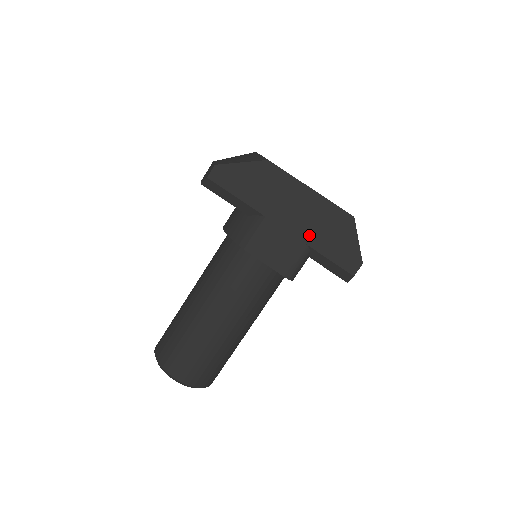
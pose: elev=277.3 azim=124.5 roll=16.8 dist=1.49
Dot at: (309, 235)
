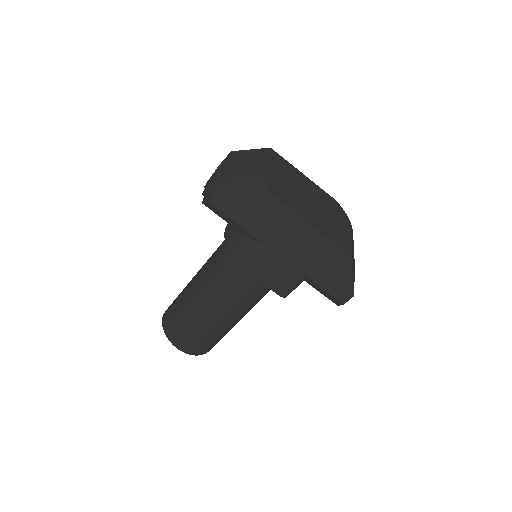
Dot at: (306, 266)
